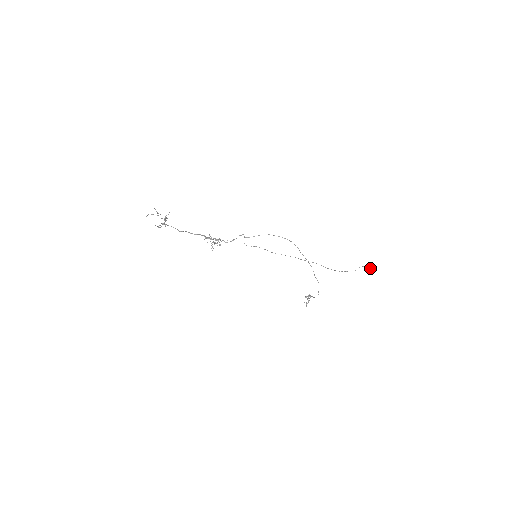
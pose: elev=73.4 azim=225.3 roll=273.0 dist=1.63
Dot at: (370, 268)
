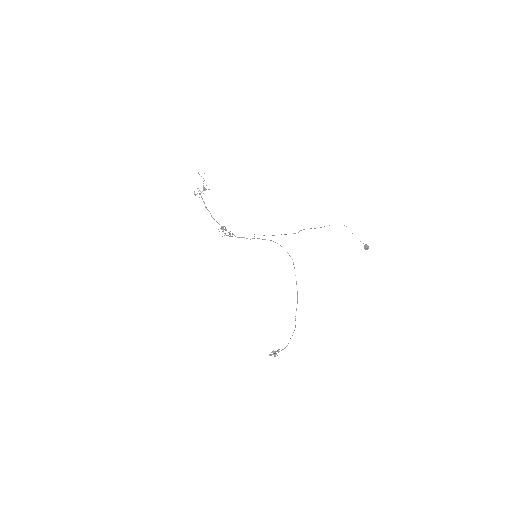
Dot at: (366, 245)
